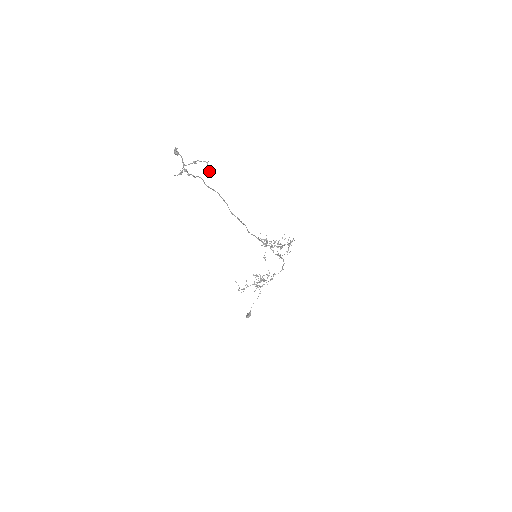
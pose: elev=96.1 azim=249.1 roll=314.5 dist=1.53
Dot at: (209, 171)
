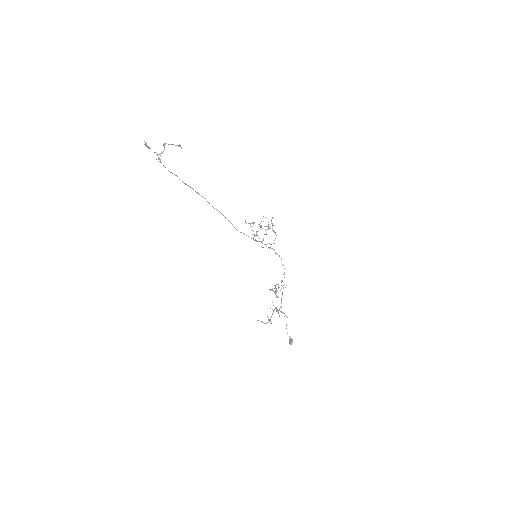
Dot at: (178, 146)
